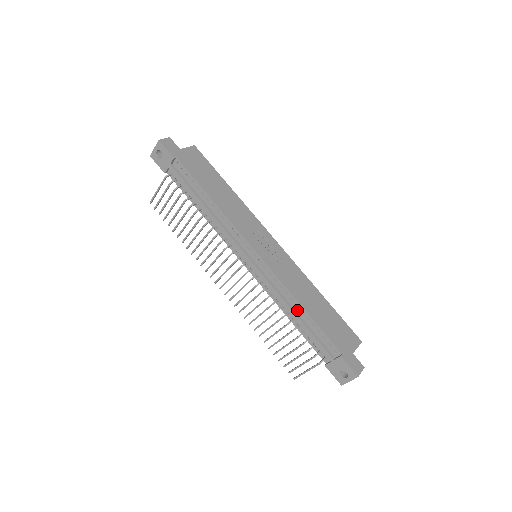
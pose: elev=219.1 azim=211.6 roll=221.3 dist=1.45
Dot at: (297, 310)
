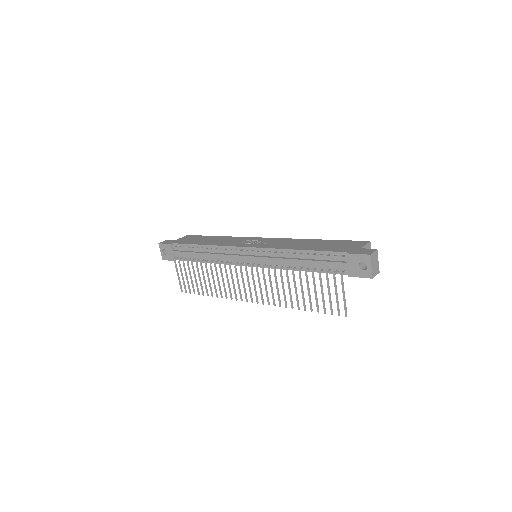
Dot at: (297, 257)
